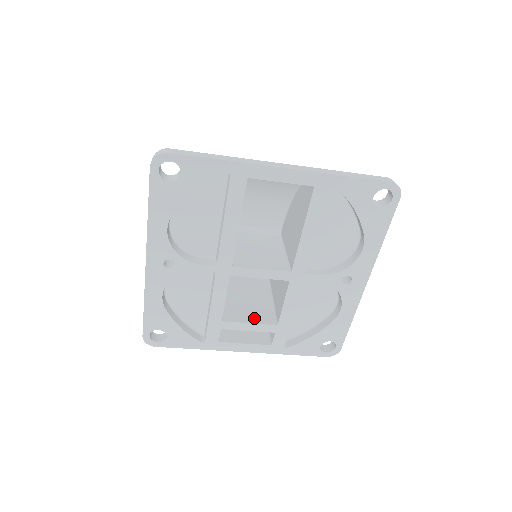
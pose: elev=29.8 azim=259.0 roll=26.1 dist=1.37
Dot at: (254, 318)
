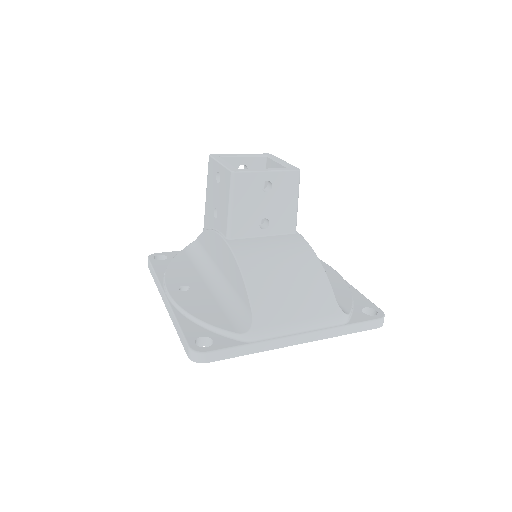
Dot at: occluded
